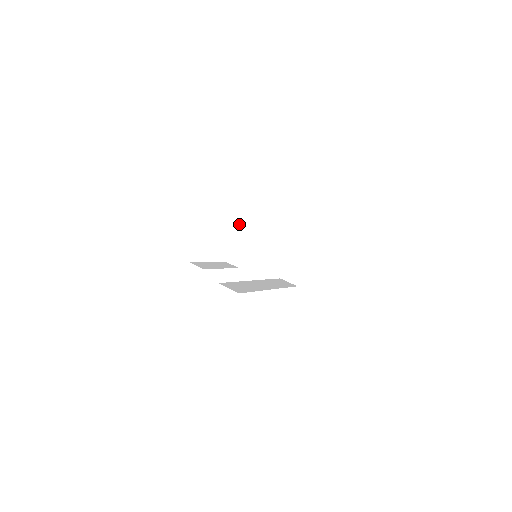
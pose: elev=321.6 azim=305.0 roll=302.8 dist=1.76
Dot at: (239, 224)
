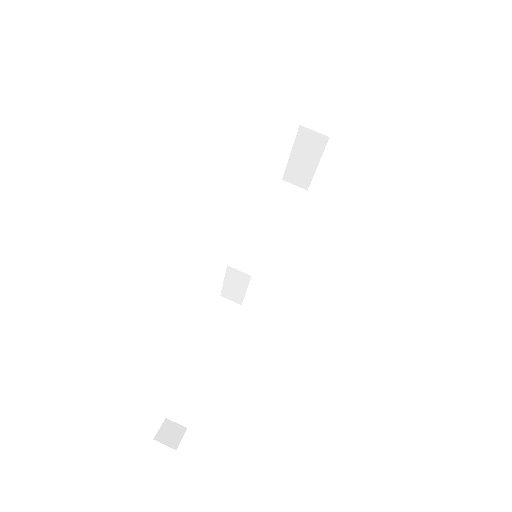
Dot at: (227, 270)
